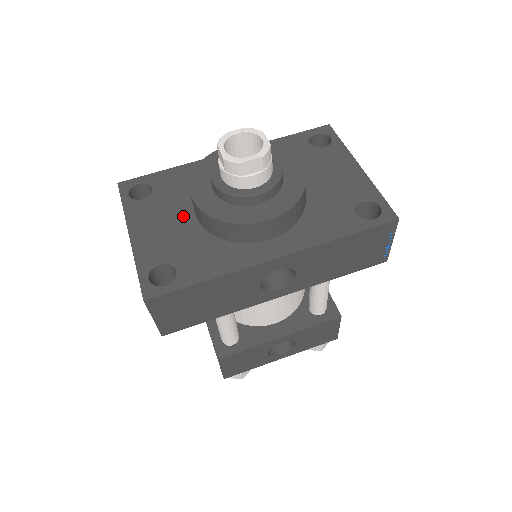
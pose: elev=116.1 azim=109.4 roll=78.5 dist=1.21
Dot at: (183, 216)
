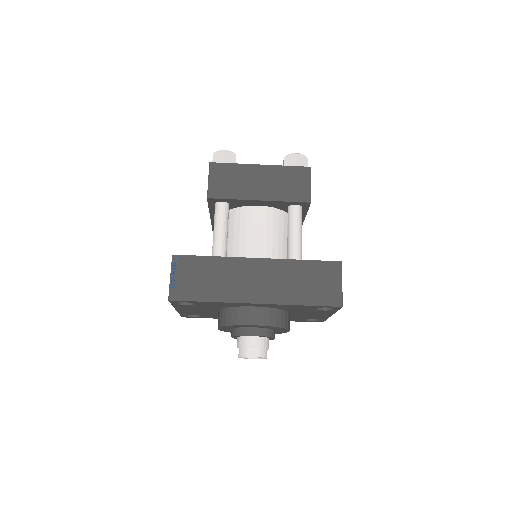
Dot at: (211, 311)
